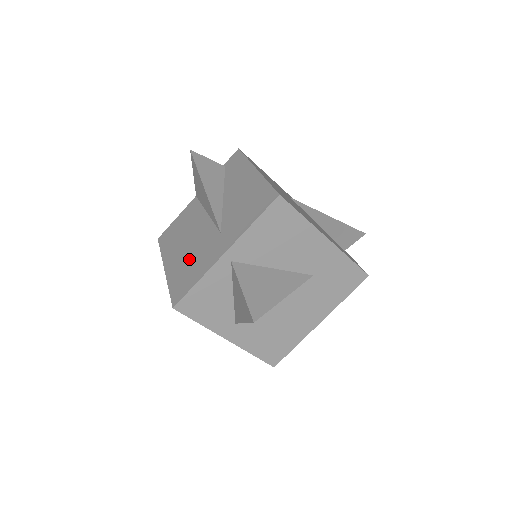
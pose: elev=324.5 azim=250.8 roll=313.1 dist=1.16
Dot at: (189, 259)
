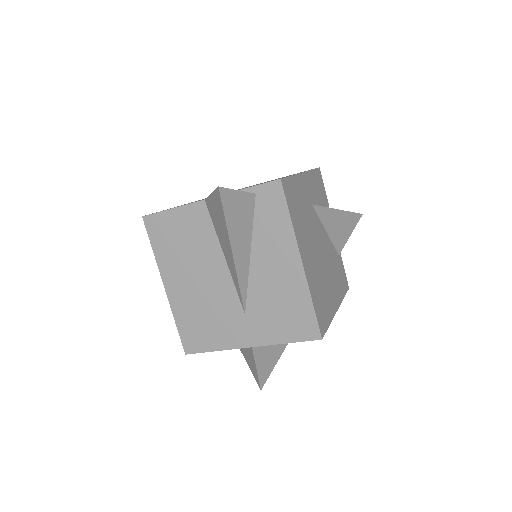
Dot at: (202, 310)
